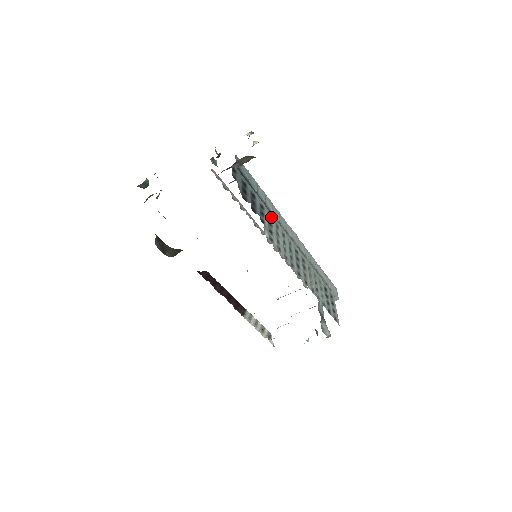
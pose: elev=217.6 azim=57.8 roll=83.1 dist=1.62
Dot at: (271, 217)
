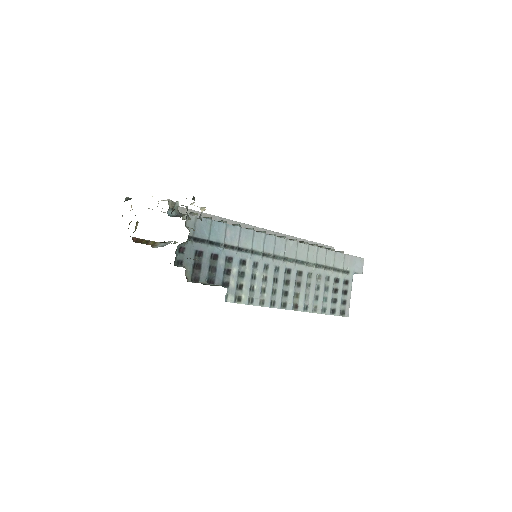
Dot at: (246, 260)
